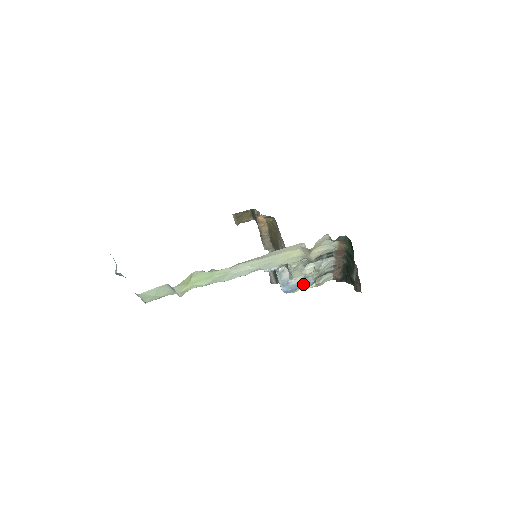
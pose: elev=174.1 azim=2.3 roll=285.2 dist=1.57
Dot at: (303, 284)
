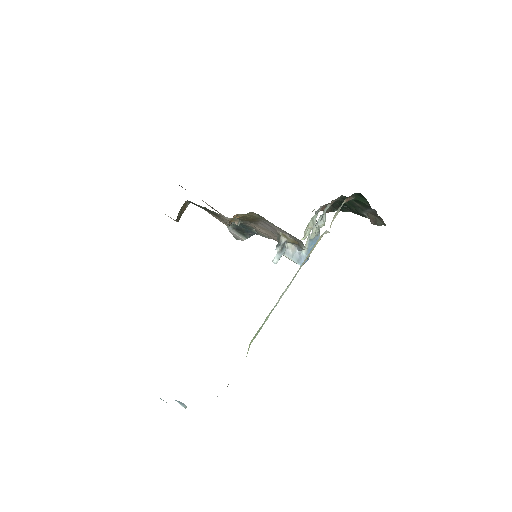
Dot at: (313, 245)
